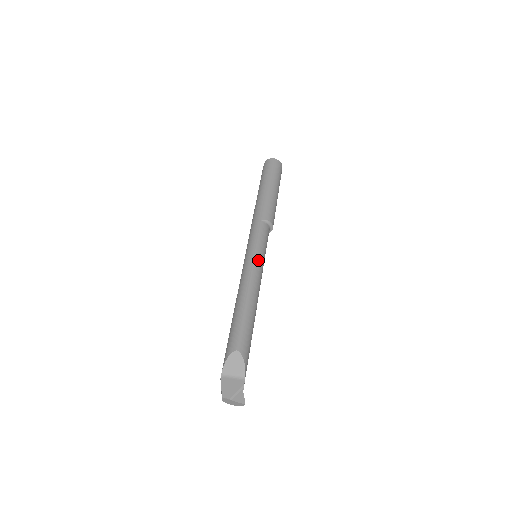
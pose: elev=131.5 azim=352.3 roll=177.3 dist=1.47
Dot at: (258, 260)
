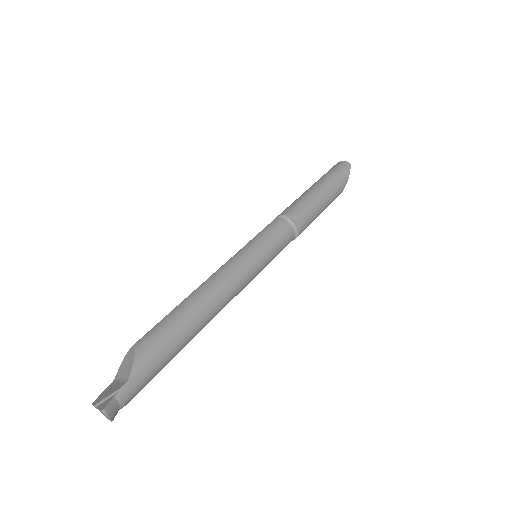
Dot at: (241, 254)
